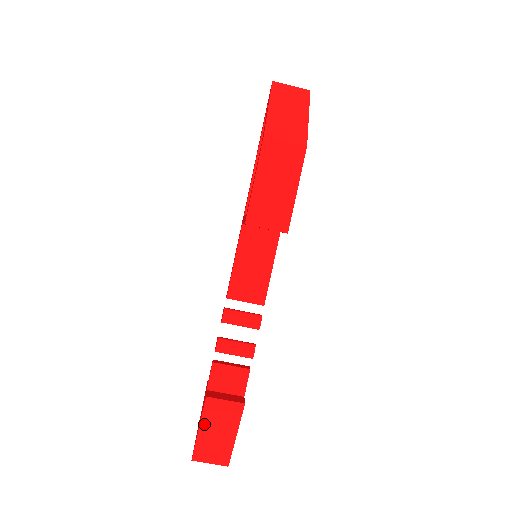
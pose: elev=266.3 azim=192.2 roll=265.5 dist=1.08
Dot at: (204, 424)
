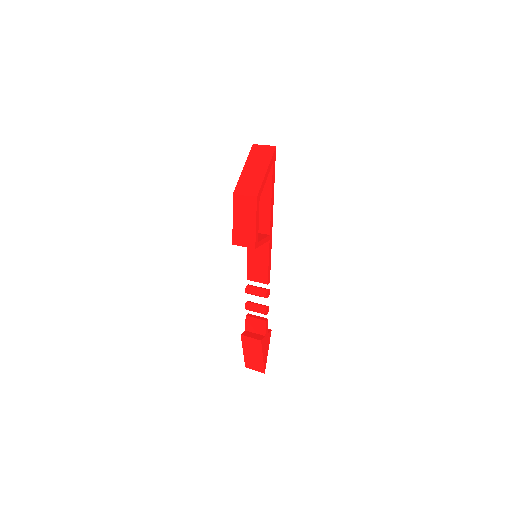
Dot at: (245, 349)
